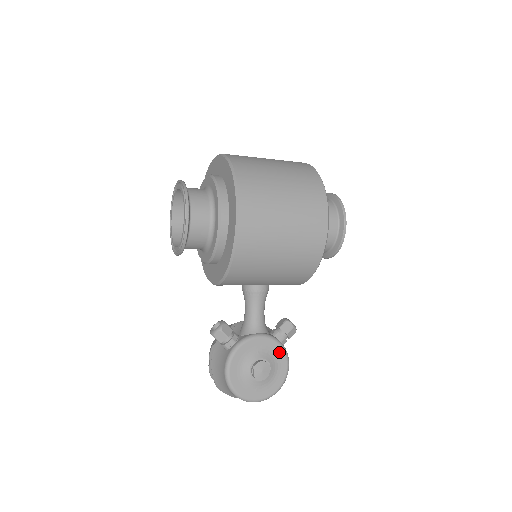
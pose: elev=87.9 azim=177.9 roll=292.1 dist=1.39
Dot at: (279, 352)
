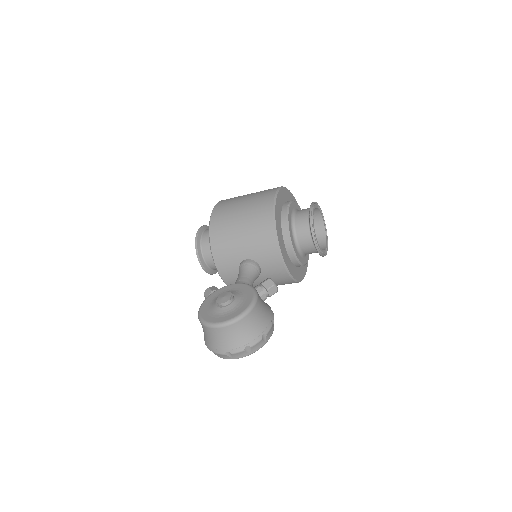
Dot at: (248, 291)
